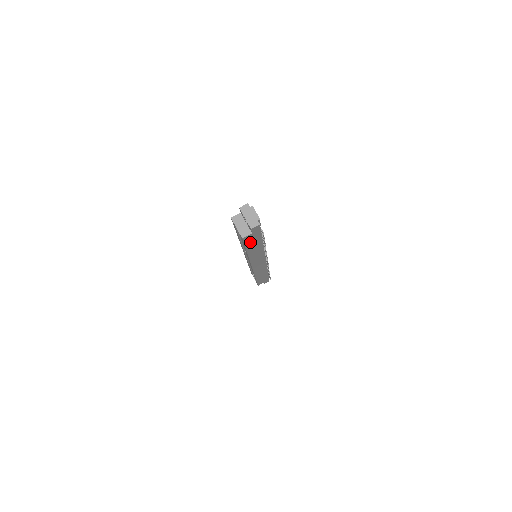
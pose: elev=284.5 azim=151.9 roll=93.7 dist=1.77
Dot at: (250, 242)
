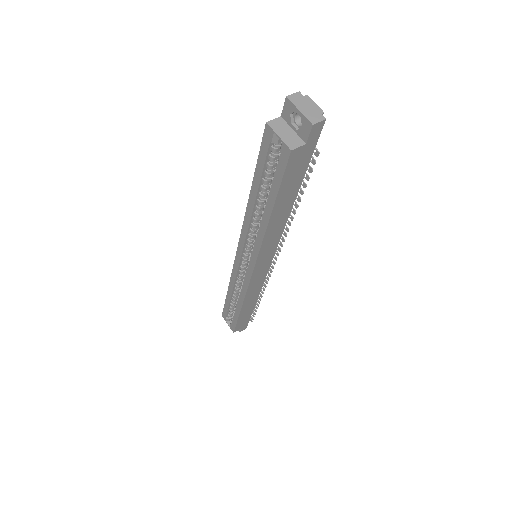
Dot at: (289, 178)
